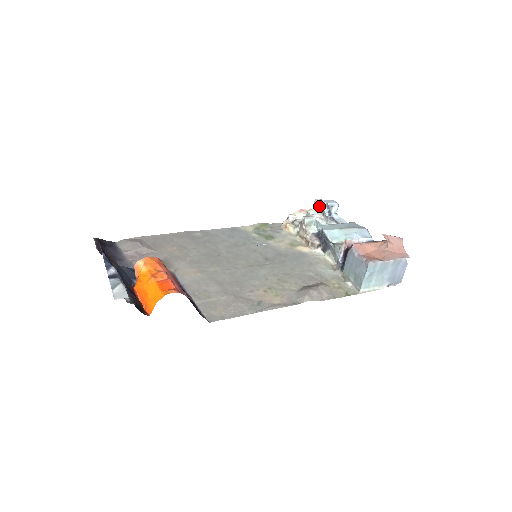
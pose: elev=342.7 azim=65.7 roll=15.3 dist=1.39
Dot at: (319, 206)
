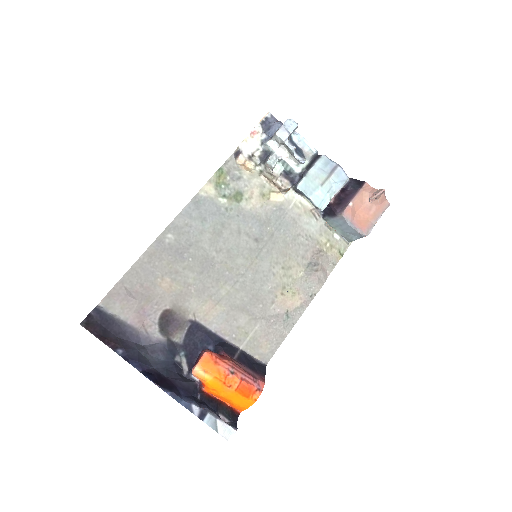
Dot at: (284, 144)
